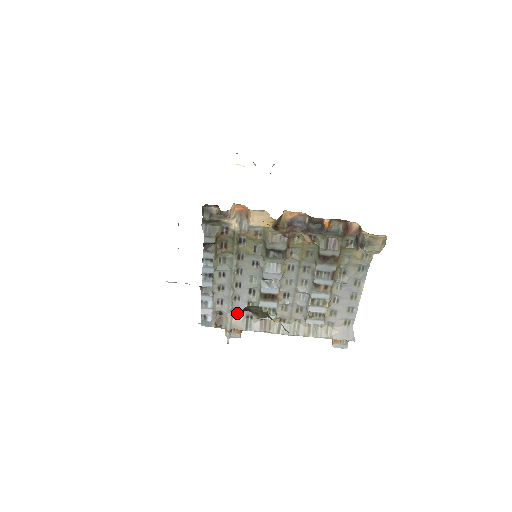
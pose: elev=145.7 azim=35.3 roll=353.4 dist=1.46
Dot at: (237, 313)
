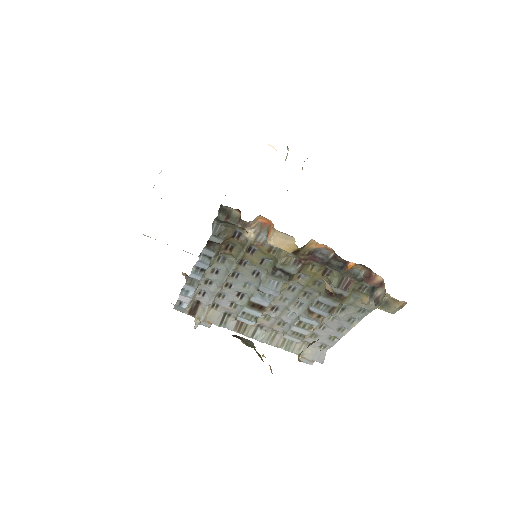
Dot at: (216, 307)
